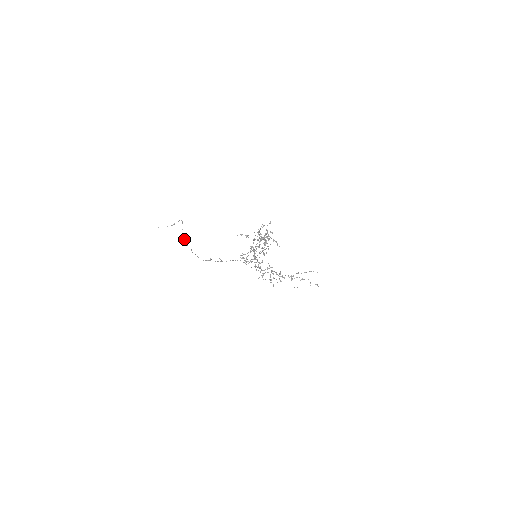
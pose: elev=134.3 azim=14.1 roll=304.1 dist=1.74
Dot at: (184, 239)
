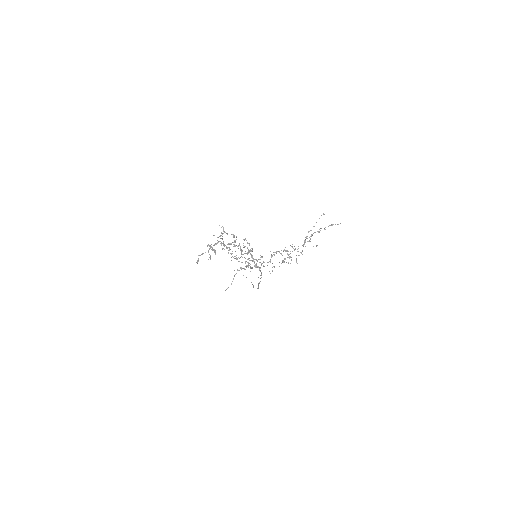
Dot at: occluded
